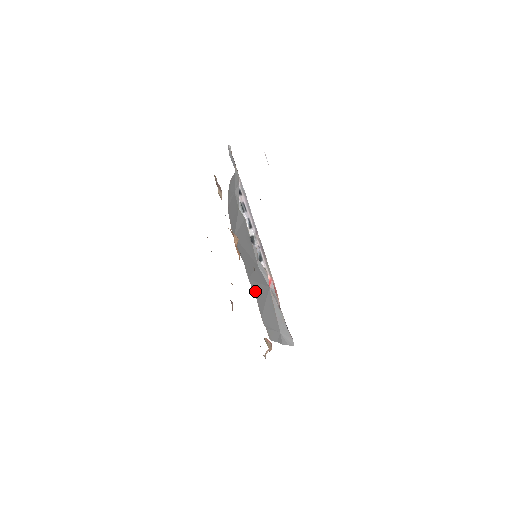
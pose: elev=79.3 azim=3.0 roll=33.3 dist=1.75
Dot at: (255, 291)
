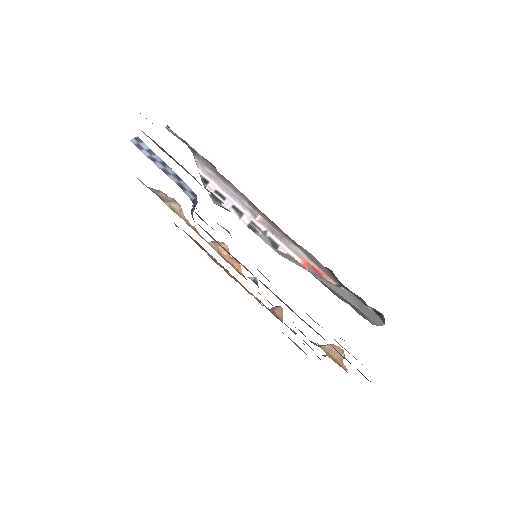
Dot at: occluded
